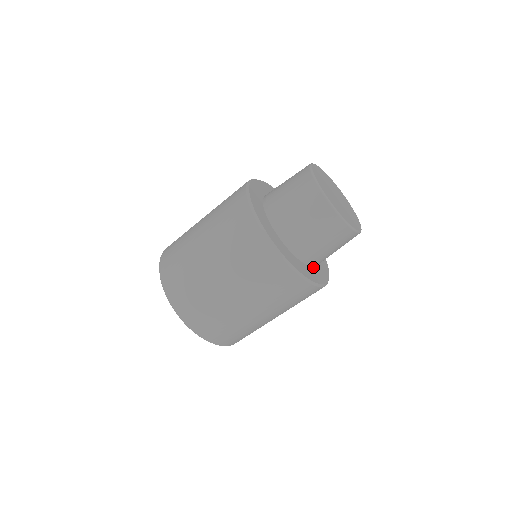
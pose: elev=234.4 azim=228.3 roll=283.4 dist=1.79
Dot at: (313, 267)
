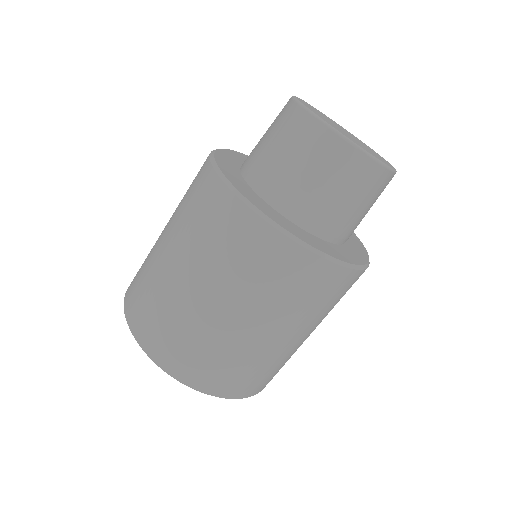
Dot at: (344, 243)
